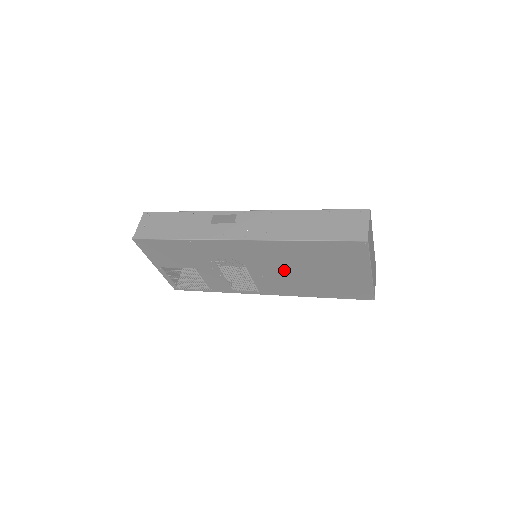
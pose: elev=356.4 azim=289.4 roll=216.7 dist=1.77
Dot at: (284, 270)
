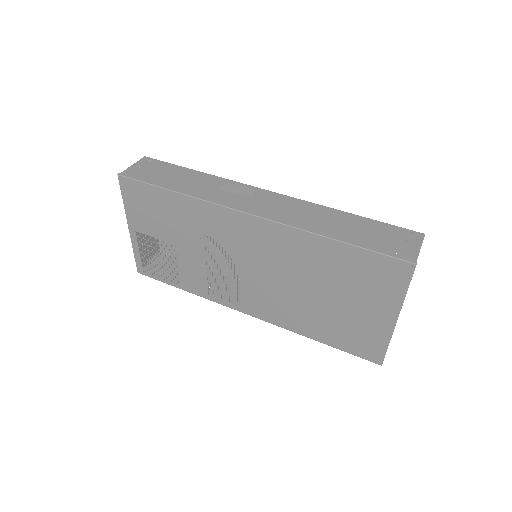
Dot at: (286, 281)
